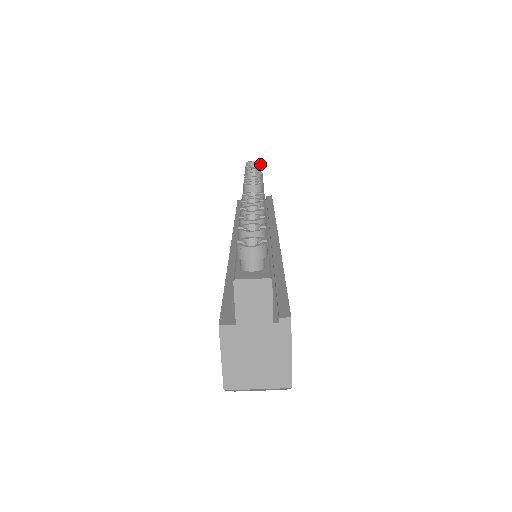
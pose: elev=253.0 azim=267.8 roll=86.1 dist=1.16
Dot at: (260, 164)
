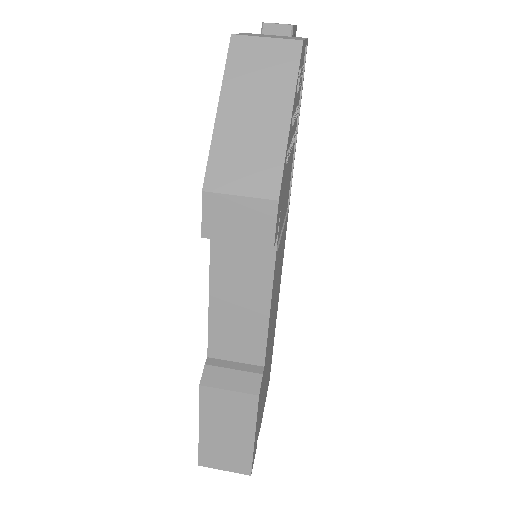
Dot at: occluded
